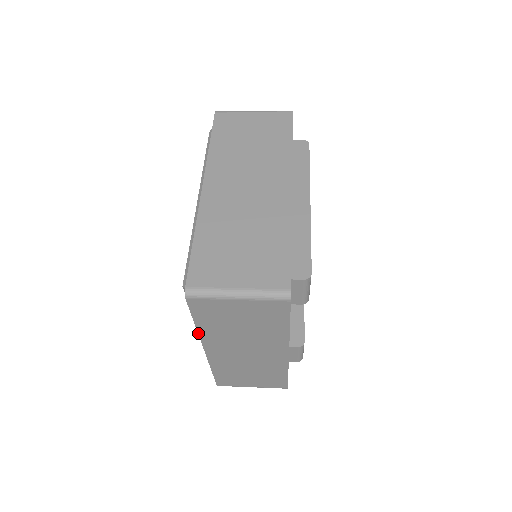
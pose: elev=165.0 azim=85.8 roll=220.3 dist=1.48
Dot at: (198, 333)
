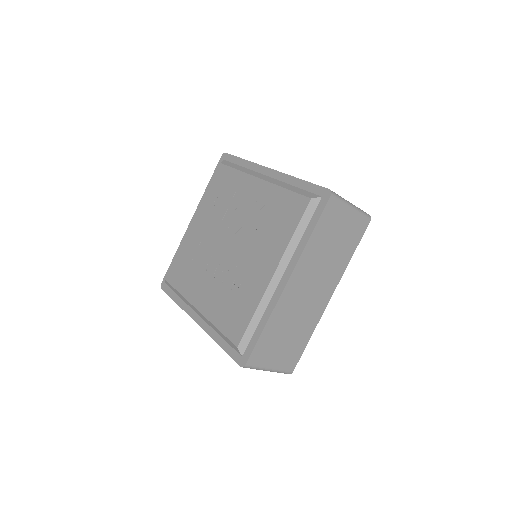
Dot at: (303, 249)
